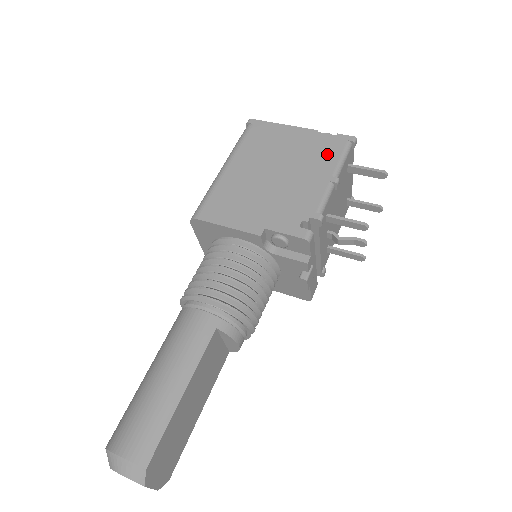
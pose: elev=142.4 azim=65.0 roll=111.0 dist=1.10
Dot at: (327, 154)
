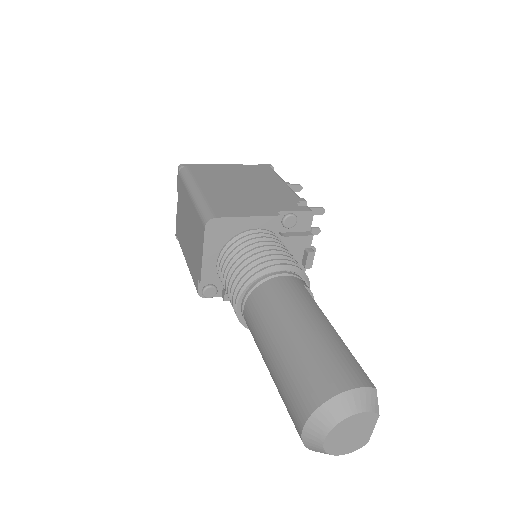
Dot at: (265, 173)
